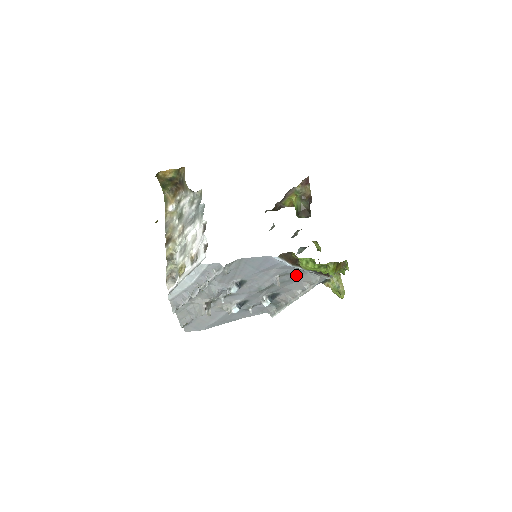
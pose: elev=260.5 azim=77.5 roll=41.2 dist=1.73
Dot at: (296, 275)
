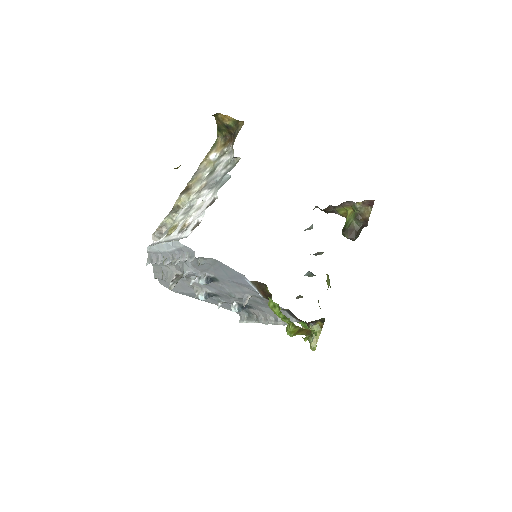
Dot at: occluded
